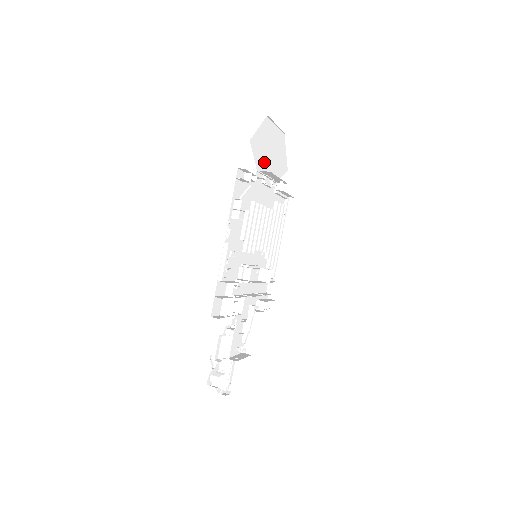
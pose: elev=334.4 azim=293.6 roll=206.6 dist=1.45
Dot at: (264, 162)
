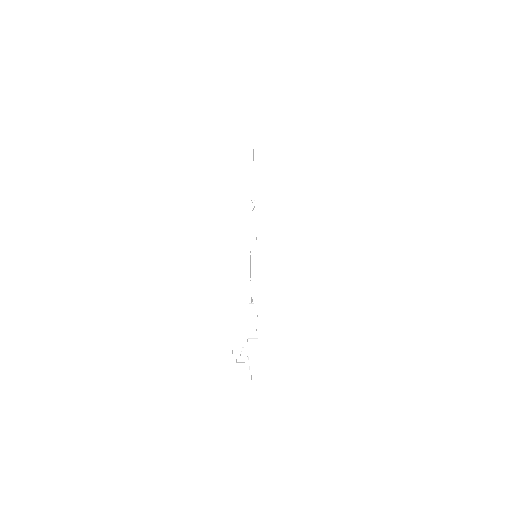
Dot at: occluded
